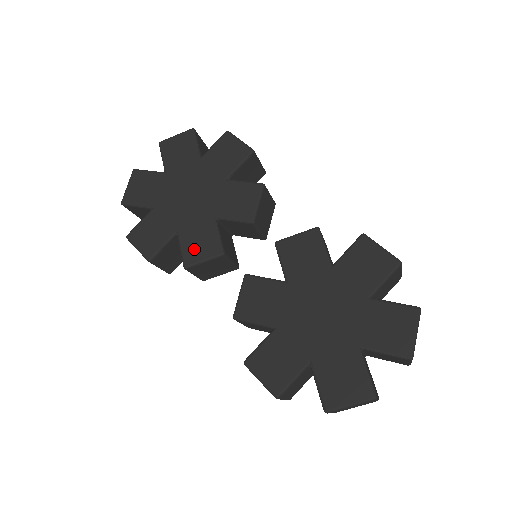
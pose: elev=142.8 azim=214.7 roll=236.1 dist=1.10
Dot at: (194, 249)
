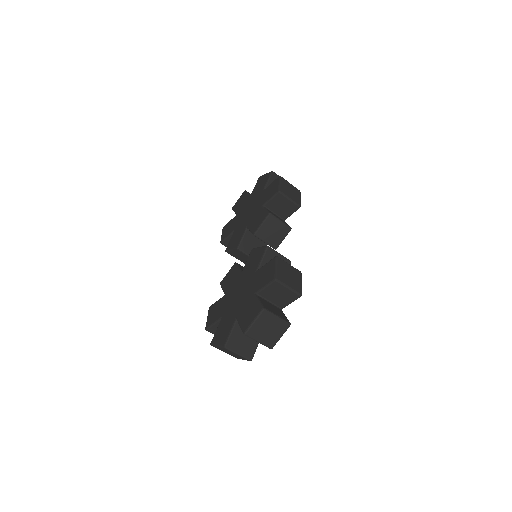
Dot at: (232, 242)
